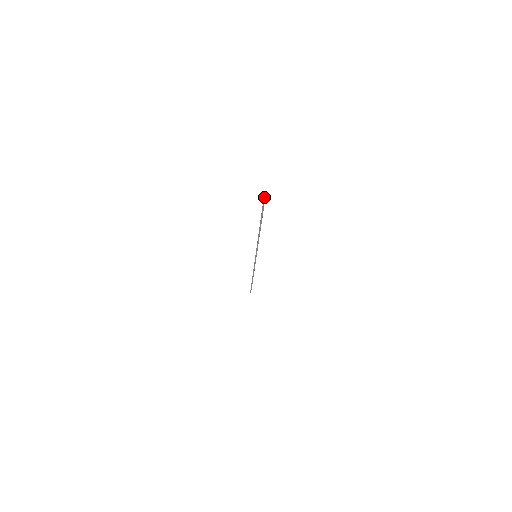
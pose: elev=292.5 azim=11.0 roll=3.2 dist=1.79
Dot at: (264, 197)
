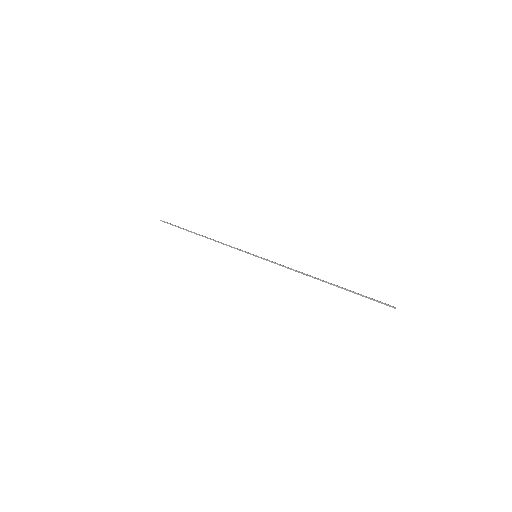
Dot at: (389, 306)
